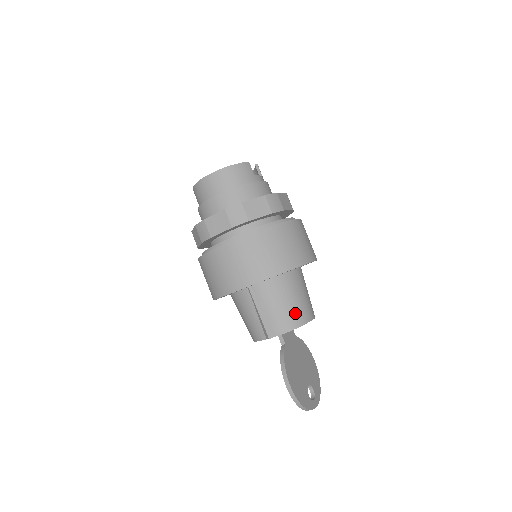
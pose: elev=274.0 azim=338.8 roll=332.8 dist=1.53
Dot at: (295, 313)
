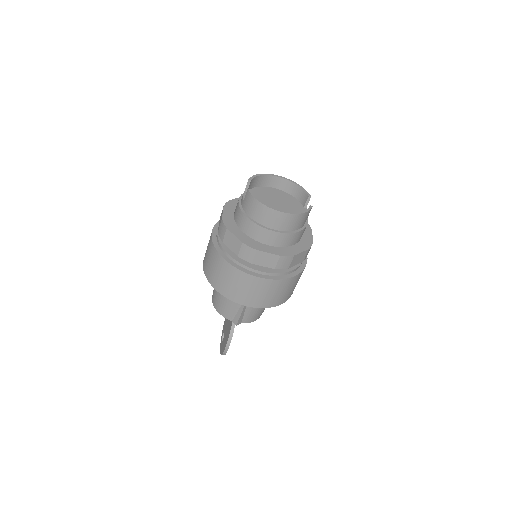
Dot at: (261, 313)
